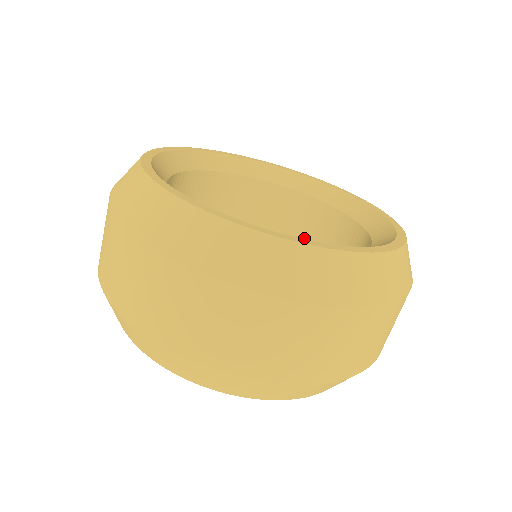
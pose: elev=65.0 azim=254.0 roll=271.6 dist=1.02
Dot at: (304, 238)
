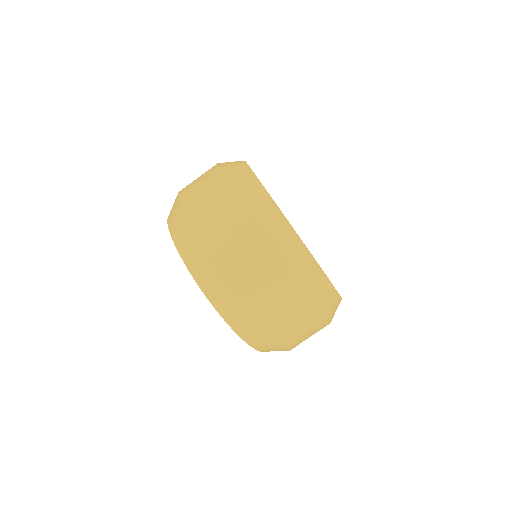
Dot at: occluded
